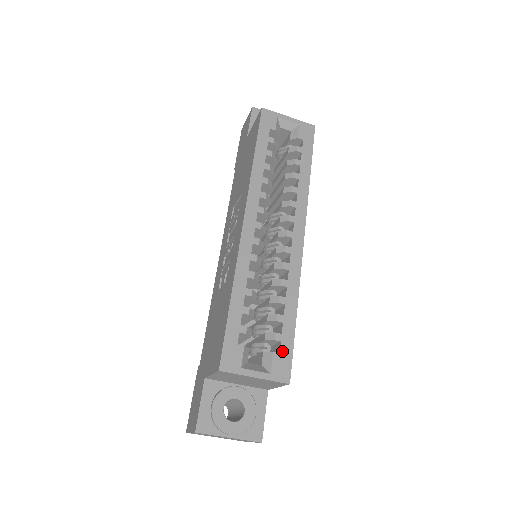
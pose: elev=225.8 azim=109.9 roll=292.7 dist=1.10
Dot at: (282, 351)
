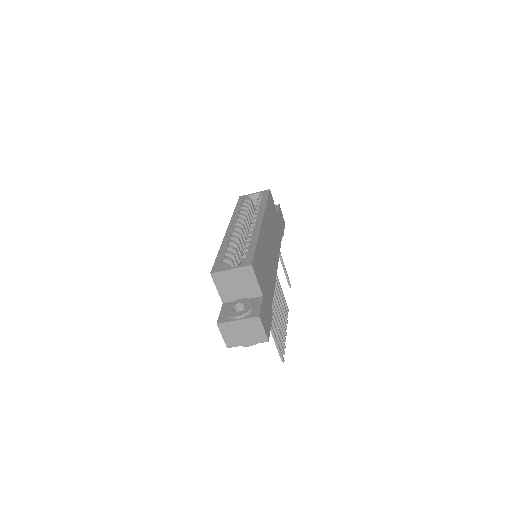
Dot at: (247, 257)
